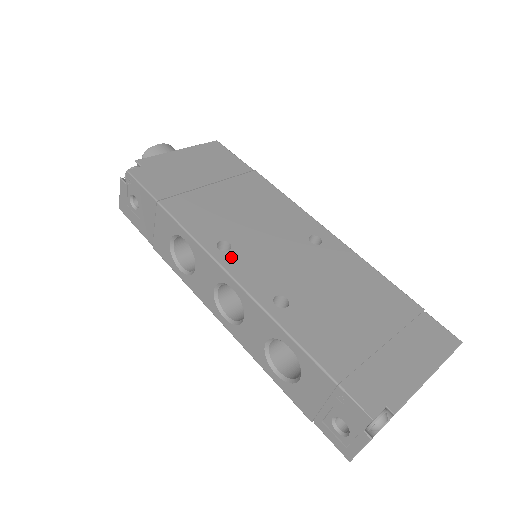
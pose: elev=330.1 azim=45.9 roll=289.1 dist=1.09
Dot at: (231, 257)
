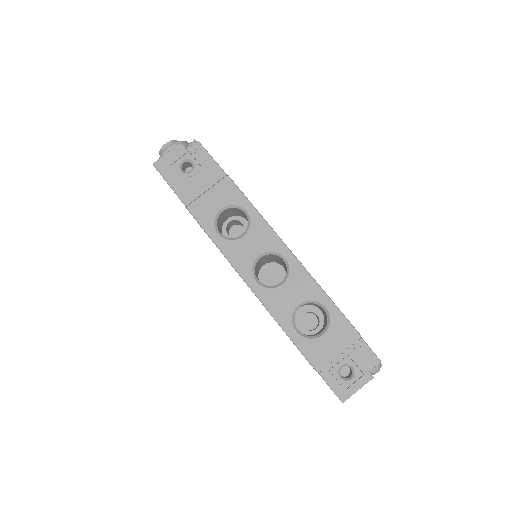
Dot at: occluded
